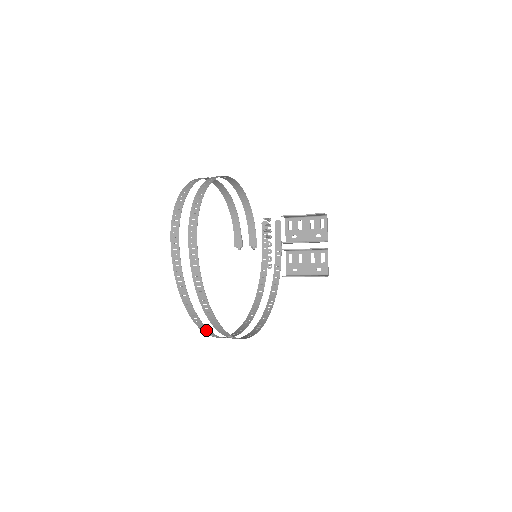
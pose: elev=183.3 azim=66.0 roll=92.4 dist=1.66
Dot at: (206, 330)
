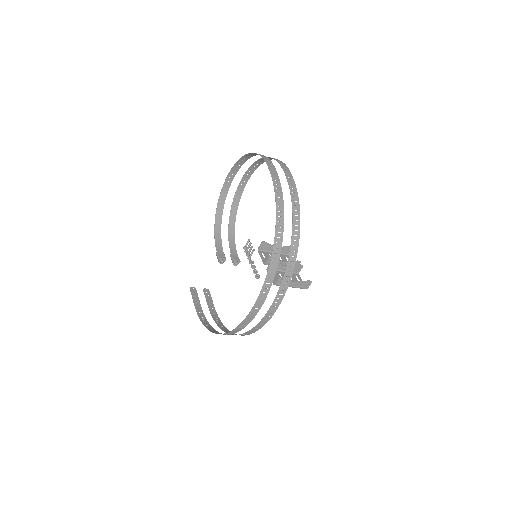
Dot at: (276, 256)
